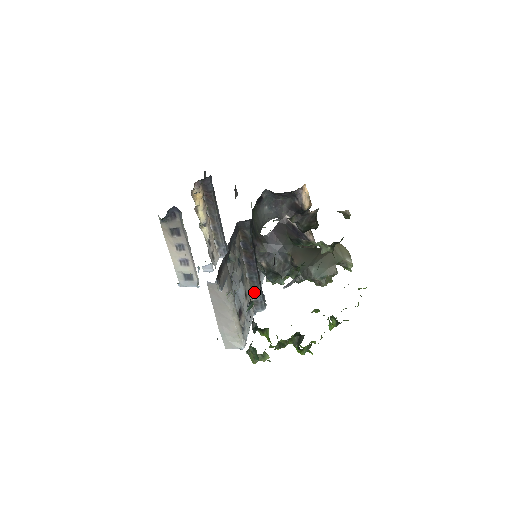
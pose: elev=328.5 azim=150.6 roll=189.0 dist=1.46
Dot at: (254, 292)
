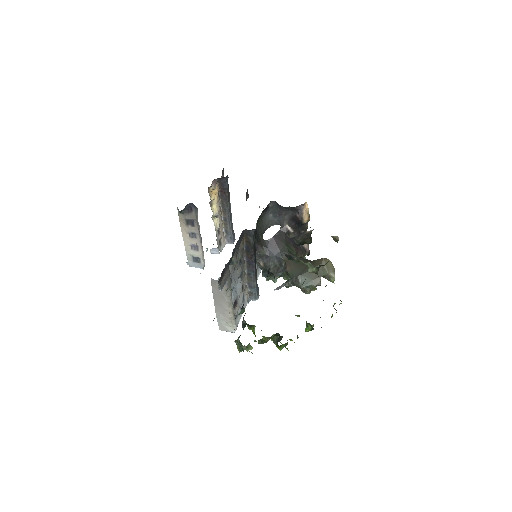
Dot at: (250, 285)
